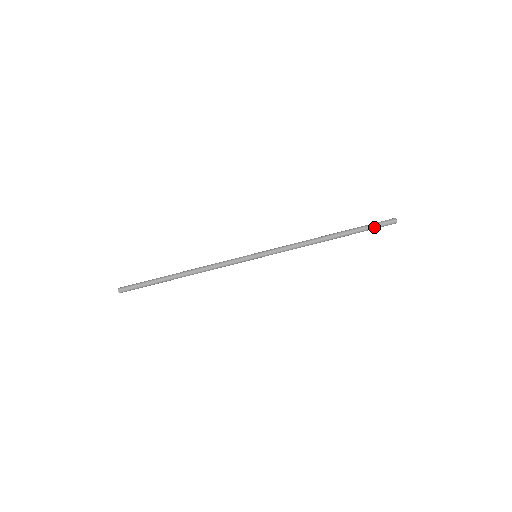
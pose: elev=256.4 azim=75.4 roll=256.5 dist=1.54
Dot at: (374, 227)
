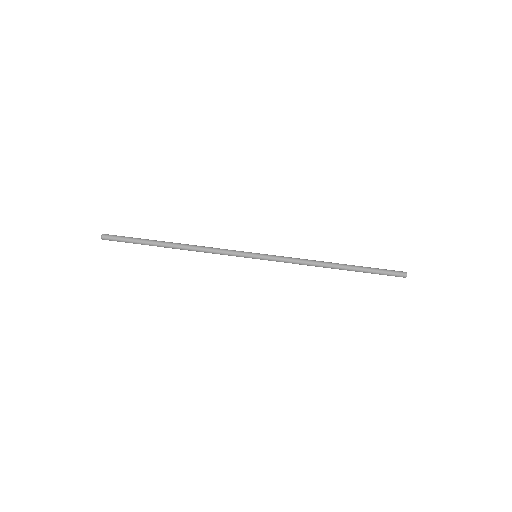
Dot at: (383, 274)
